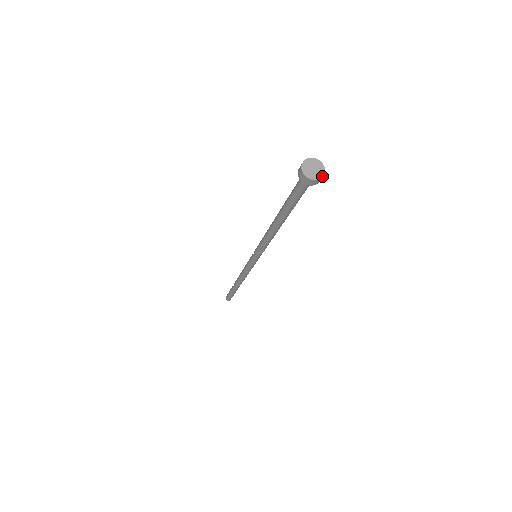
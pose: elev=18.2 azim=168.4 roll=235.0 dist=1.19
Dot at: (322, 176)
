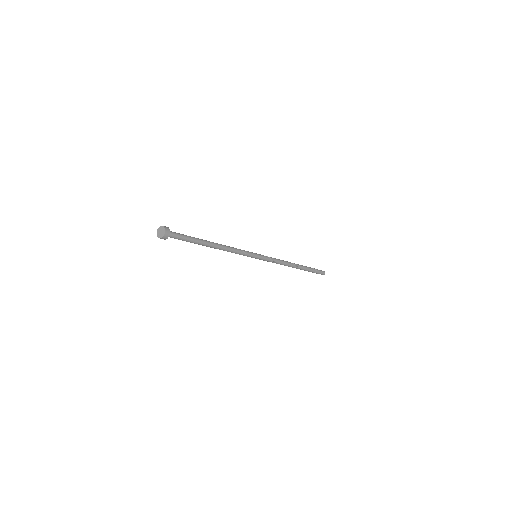
Dot at: (165, 230)
